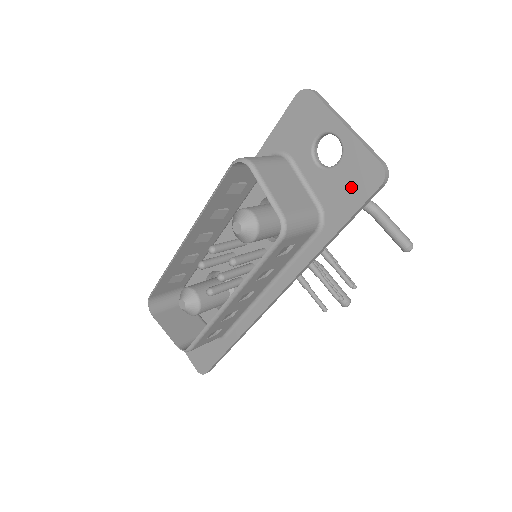
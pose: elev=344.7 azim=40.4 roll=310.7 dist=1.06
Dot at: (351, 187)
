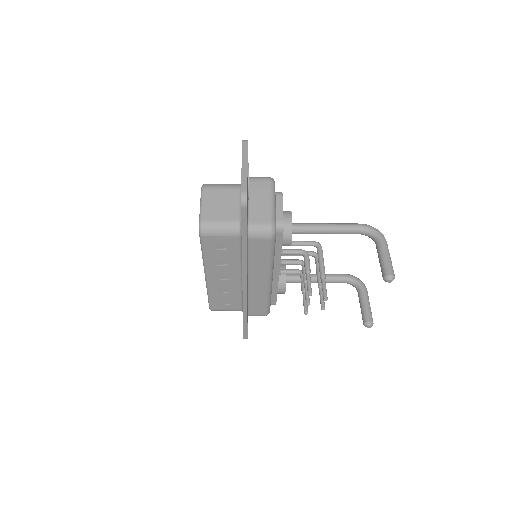
Dot at: occluded
